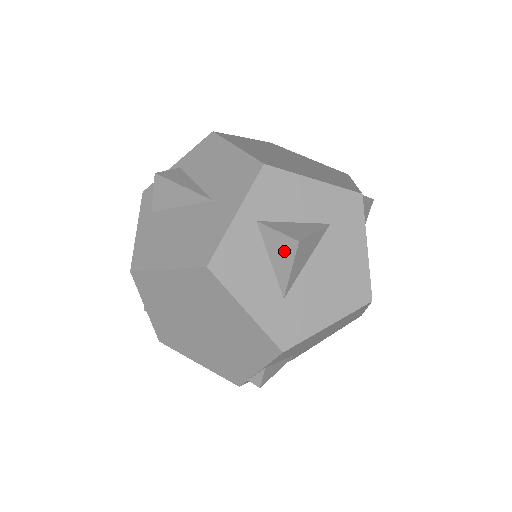
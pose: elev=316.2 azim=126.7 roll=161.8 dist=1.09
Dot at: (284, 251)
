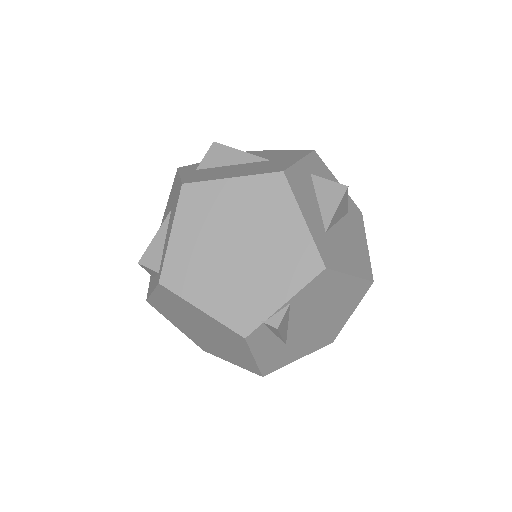
Dot at: (333, 194)
